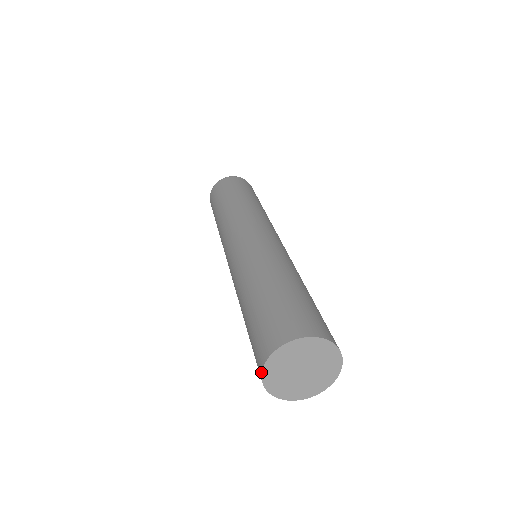
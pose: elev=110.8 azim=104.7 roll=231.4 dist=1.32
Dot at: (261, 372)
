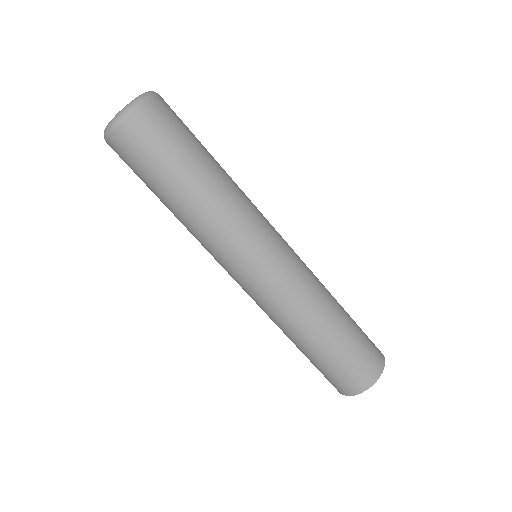
Dot at: occluded
